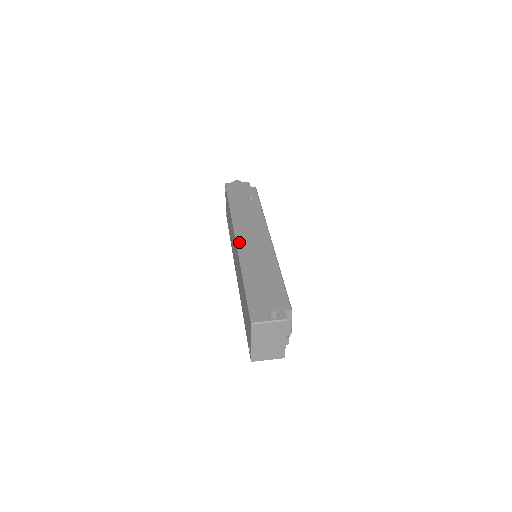
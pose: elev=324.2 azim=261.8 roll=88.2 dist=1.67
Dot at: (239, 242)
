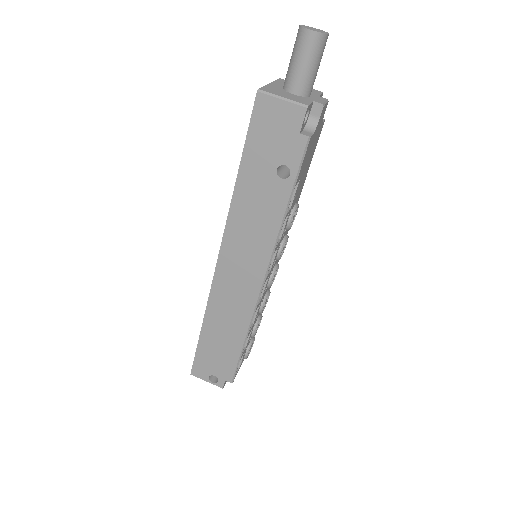
Dot at: (219, 272)
